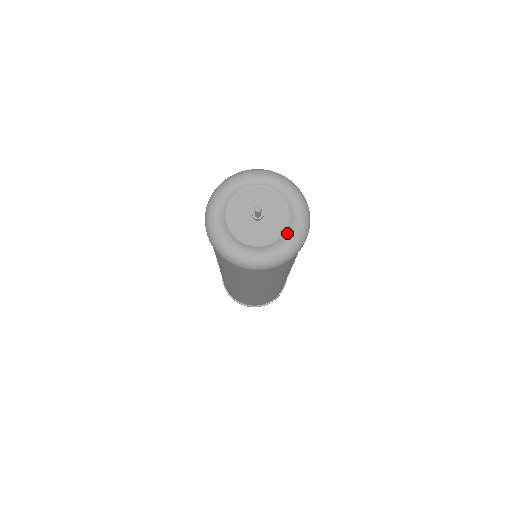
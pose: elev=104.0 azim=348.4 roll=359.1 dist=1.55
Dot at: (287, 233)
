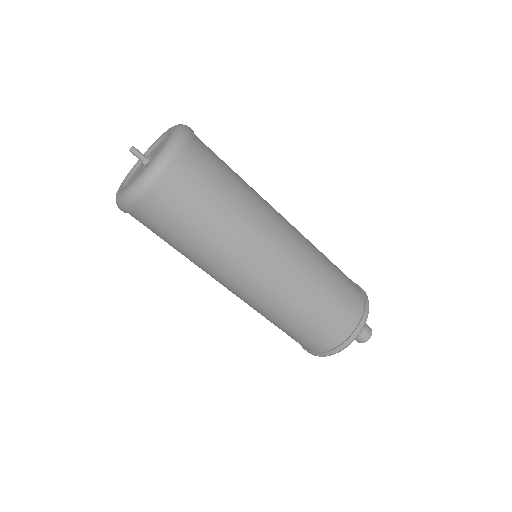
Dot at: occluded
